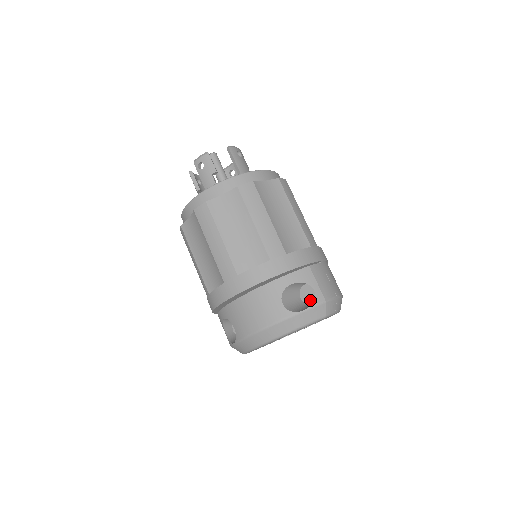
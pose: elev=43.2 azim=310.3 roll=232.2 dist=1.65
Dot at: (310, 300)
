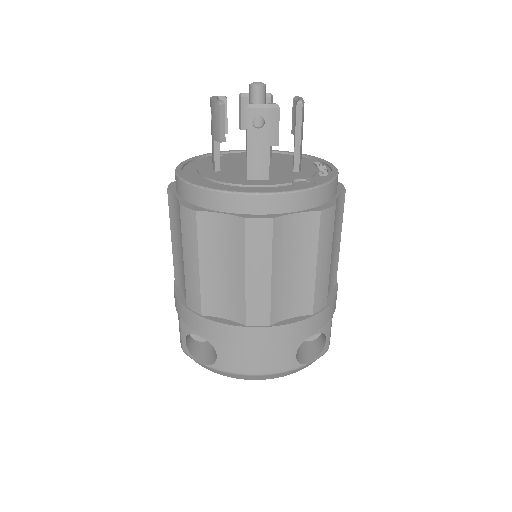
Dot at: occluded
